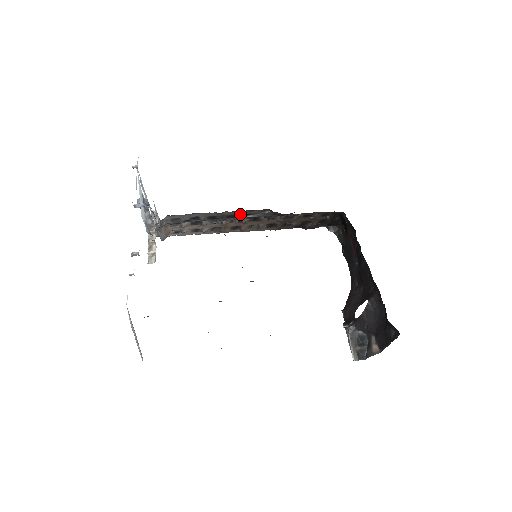
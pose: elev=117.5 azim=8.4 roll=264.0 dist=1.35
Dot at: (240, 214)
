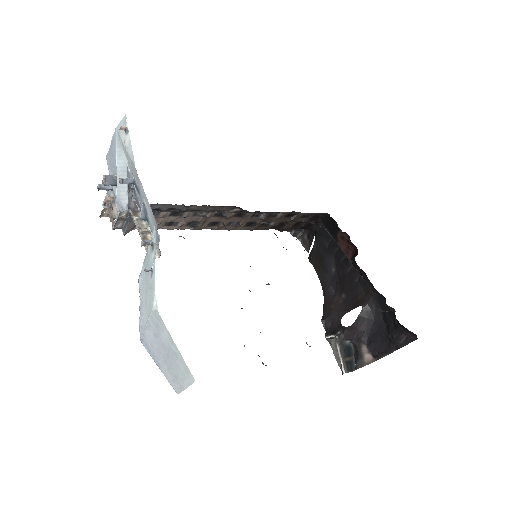
Dot at: (207, 210)
